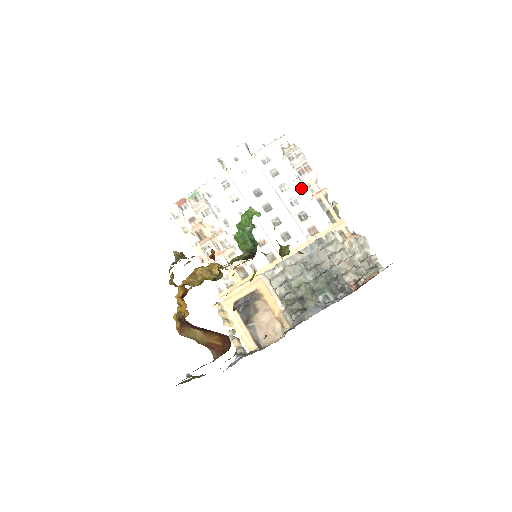
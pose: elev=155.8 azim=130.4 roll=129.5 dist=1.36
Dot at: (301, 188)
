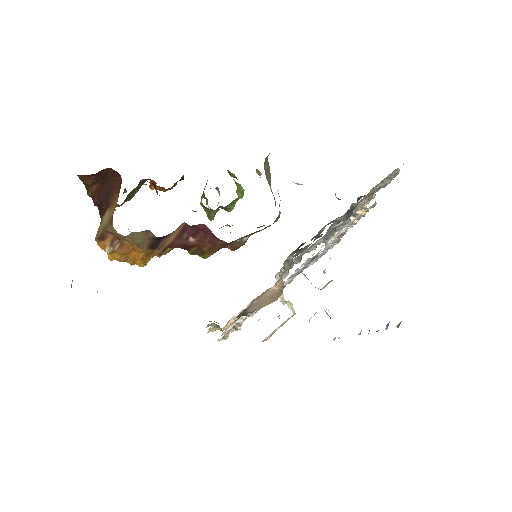
Dot at: occluded
